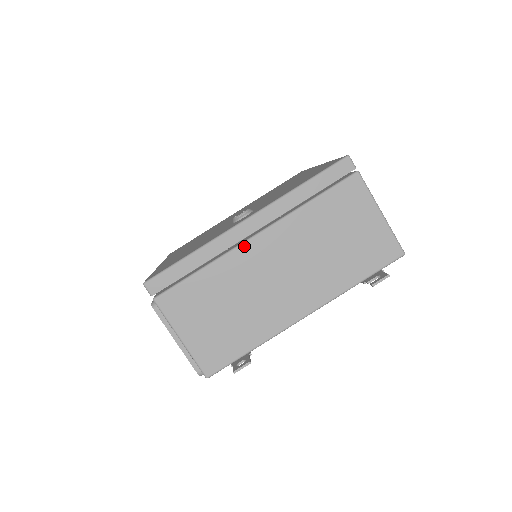
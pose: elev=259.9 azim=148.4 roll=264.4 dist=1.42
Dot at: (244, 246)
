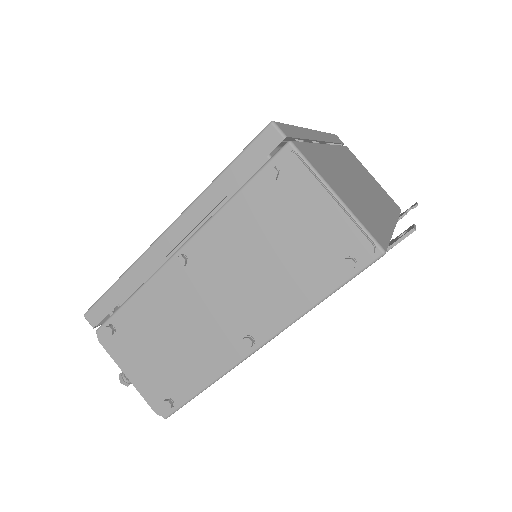
Dot at: (324, 146)
